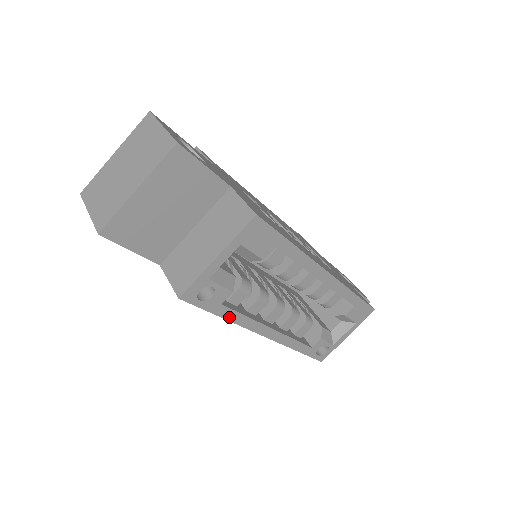
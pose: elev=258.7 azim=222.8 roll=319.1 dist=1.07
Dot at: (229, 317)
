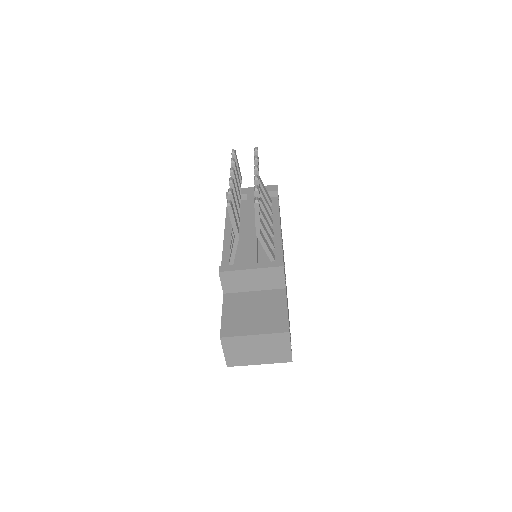
Dot at: occluded
